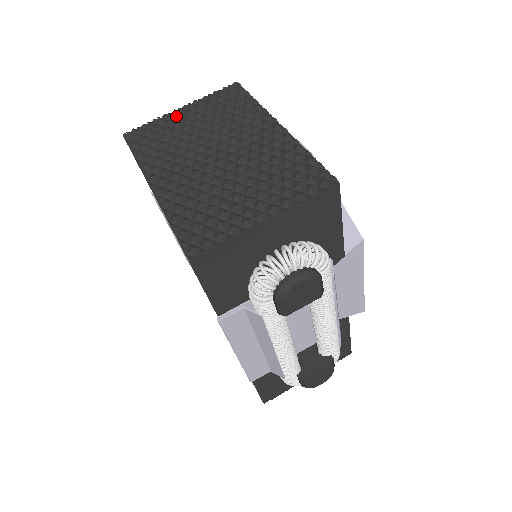
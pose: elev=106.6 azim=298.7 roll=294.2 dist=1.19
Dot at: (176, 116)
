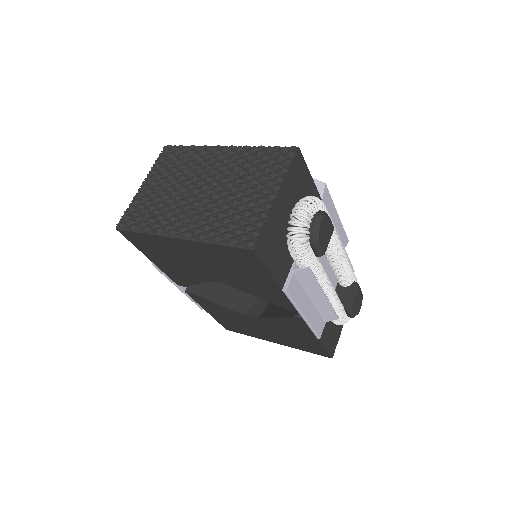
Dot at: (144, 192)
